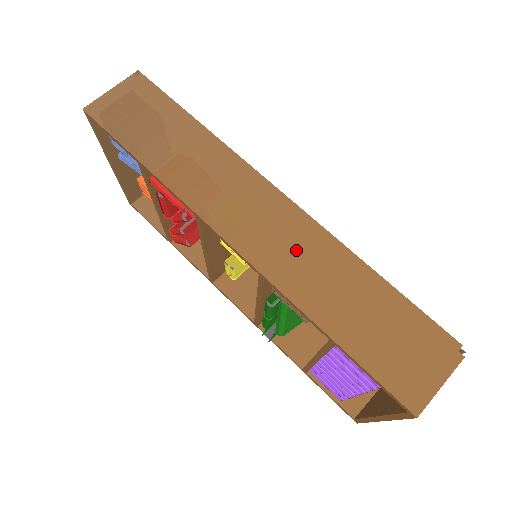
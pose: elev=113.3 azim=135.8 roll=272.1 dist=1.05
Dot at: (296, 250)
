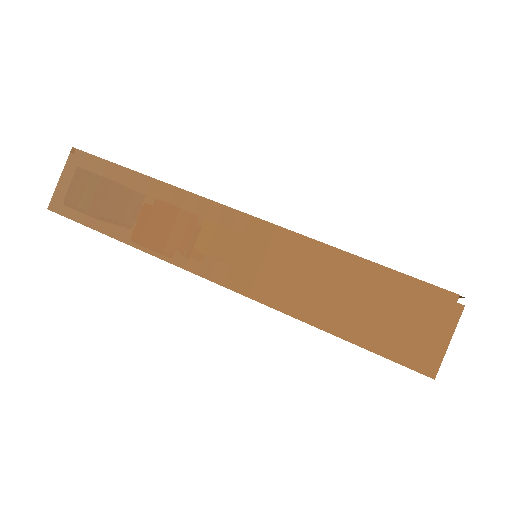
Dot at: (274, 264)
